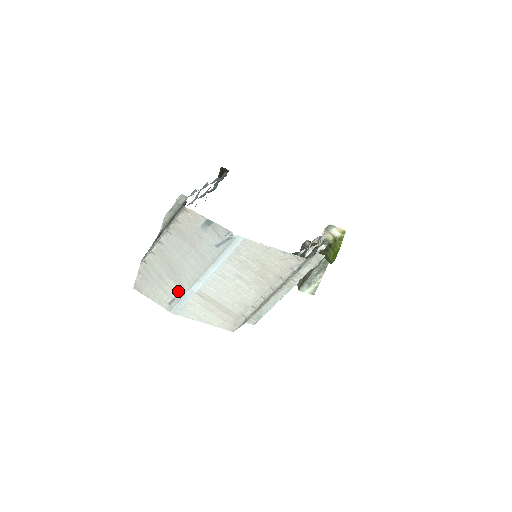
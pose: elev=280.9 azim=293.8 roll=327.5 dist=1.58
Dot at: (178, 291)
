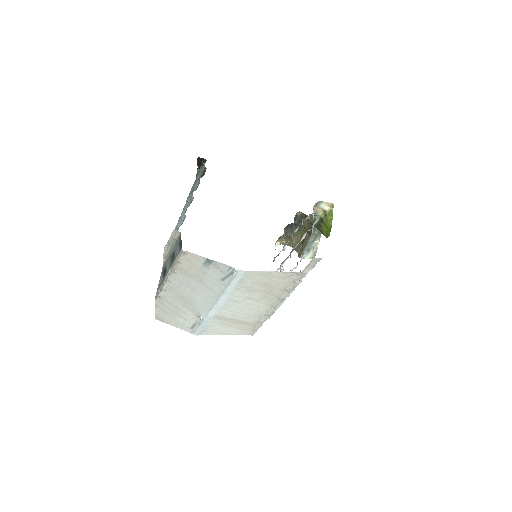
Dot at: (196, 318)
